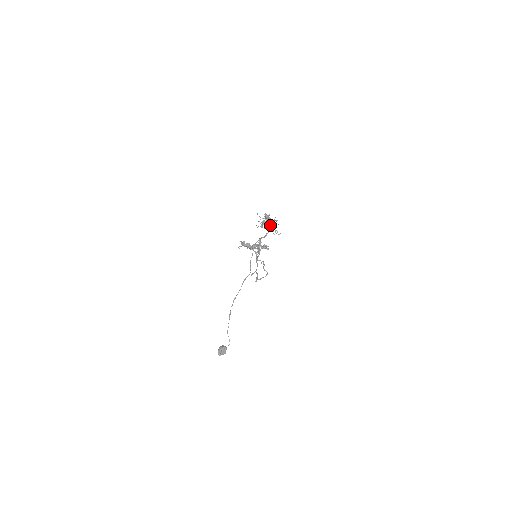
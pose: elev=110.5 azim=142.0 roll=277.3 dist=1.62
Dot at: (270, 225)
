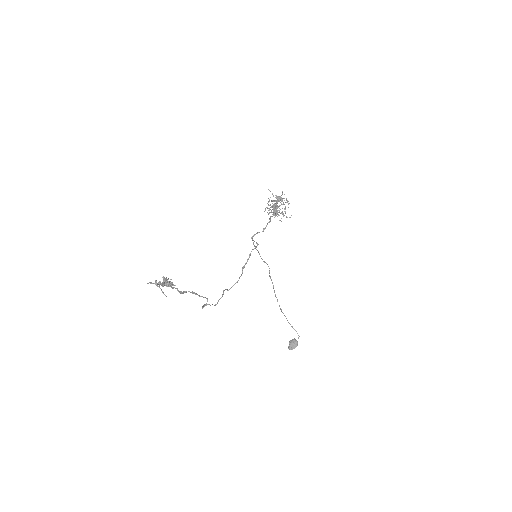
Dot at: occluded
